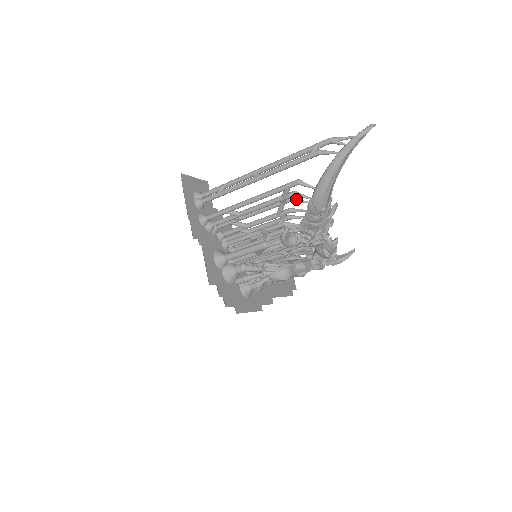
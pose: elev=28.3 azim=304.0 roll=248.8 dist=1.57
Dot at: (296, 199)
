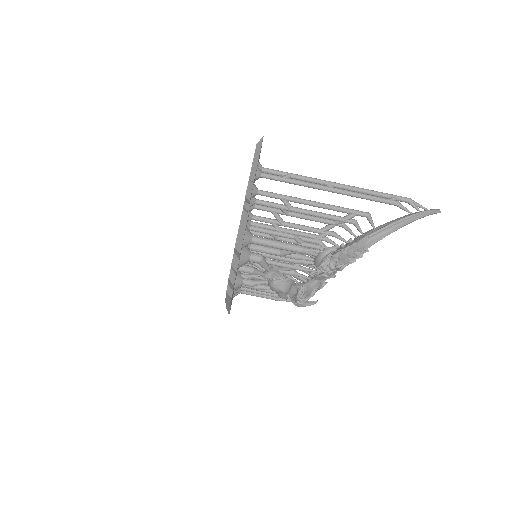
Dot at: (349, 228)
